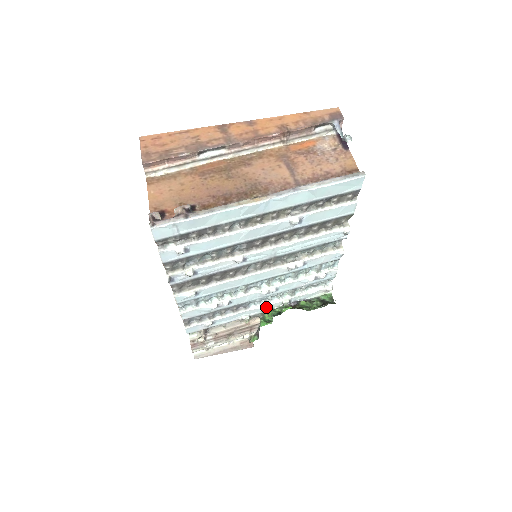
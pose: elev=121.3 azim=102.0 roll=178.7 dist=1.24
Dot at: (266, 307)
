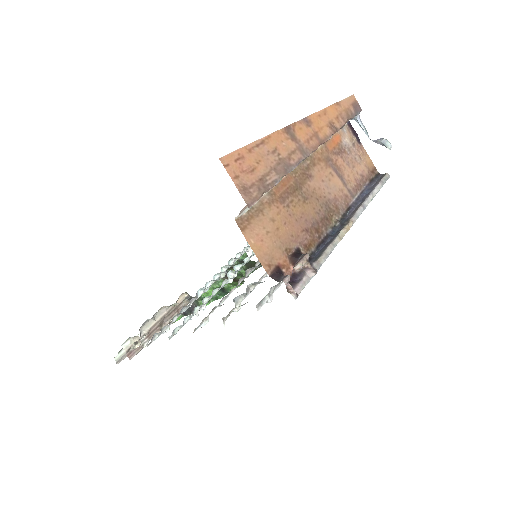
Dot at: occluded
